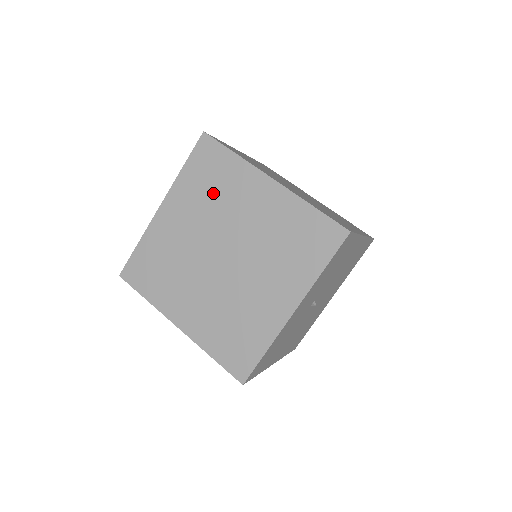
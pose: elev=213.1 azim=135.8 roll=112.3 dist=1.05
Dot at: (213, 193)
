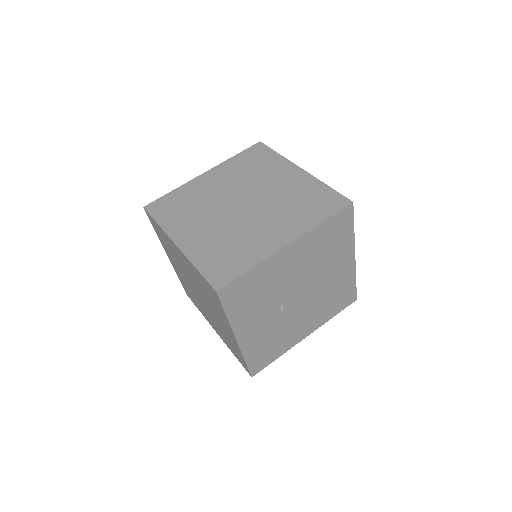
Dot at: (171, 251)
